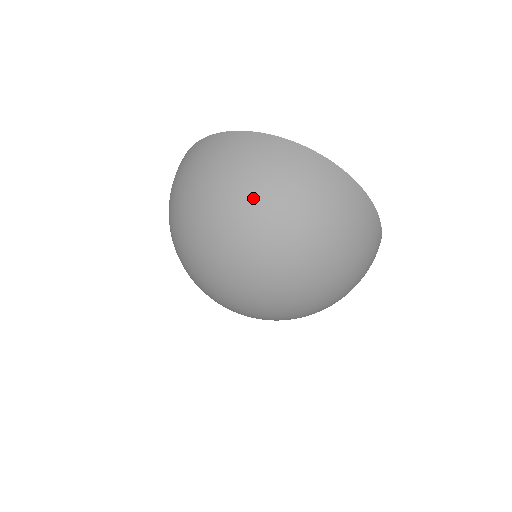
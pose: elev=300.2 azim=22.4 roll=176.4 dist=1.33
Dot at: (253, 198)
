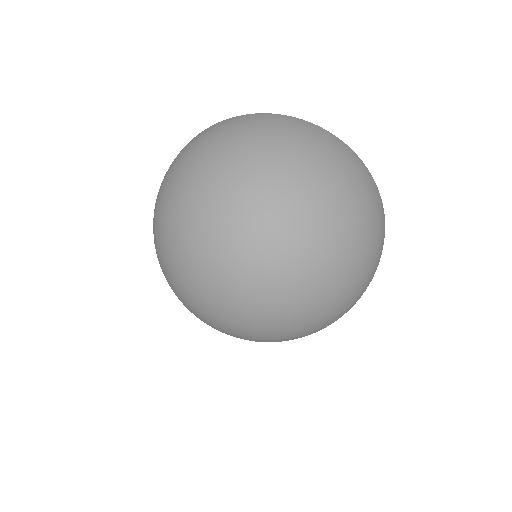
Dot at: (227, 153)
